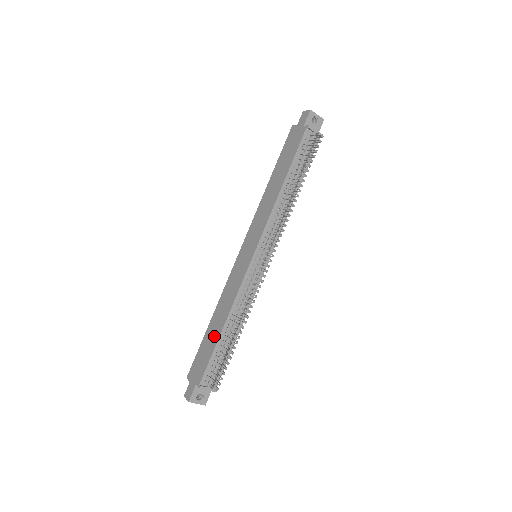
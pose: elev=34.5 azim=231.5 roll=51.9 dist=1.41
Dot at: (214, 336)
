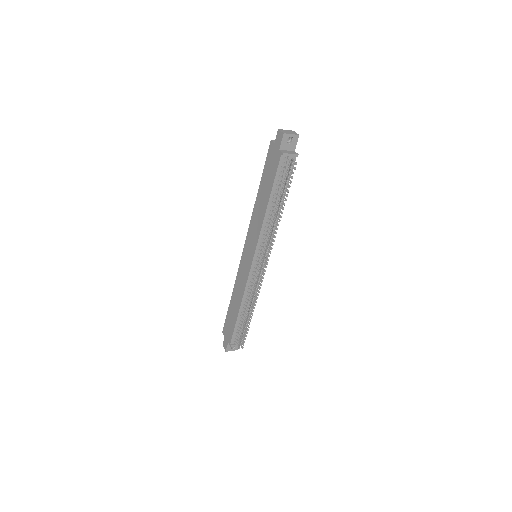
Dot at: (234, 313)
